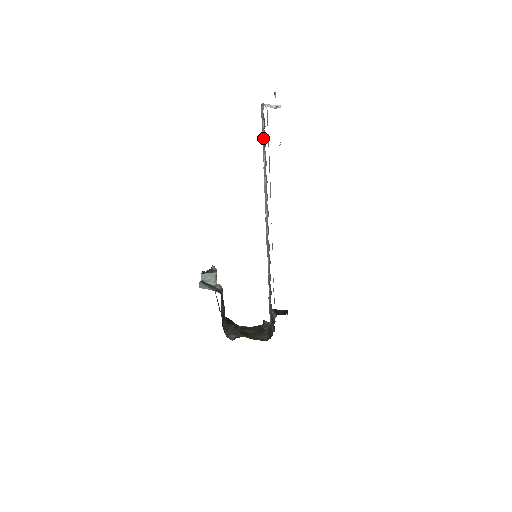
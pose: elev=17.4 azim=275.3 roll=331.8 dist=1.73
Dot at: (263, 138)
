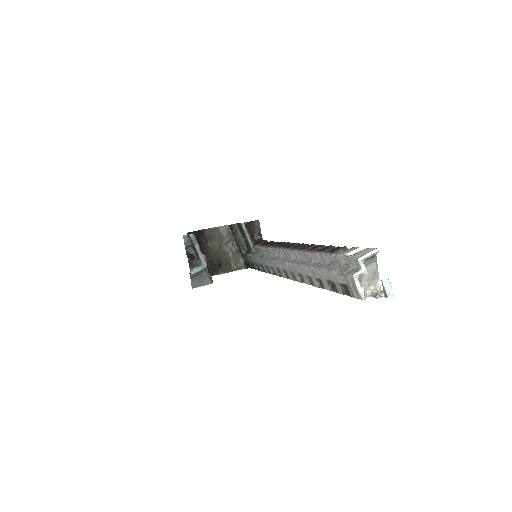
Dot at: (332, 281)
